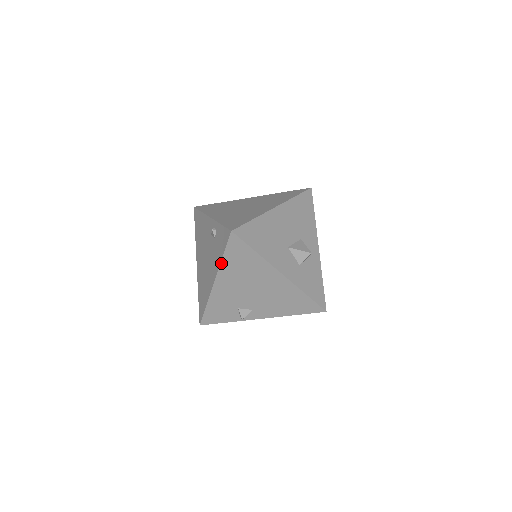
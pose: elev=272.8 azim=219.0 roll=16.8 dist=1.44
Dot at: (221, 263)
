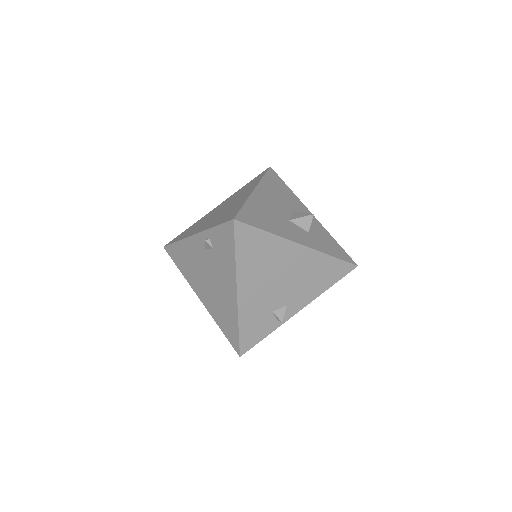
Dot at: (236, 265)
